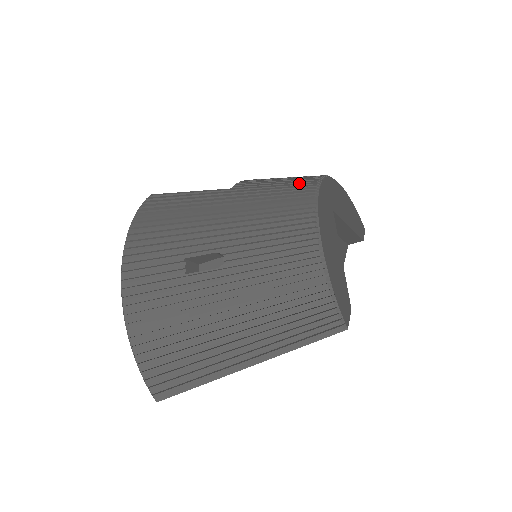
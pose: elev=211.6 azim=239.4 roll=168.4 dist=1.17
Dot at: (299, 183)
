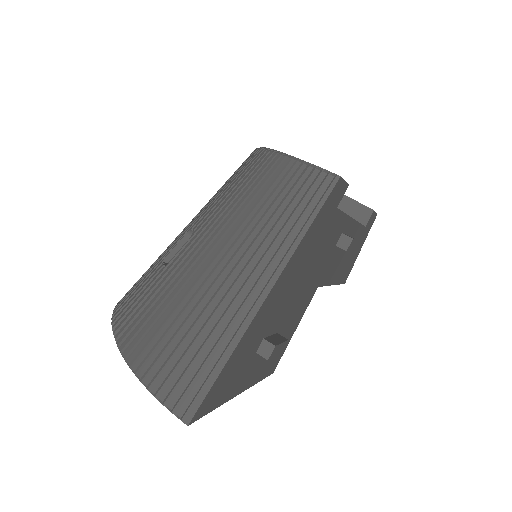
Dot at: occluded
